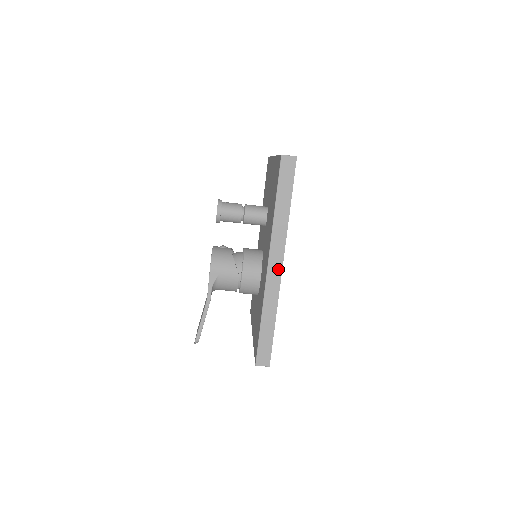
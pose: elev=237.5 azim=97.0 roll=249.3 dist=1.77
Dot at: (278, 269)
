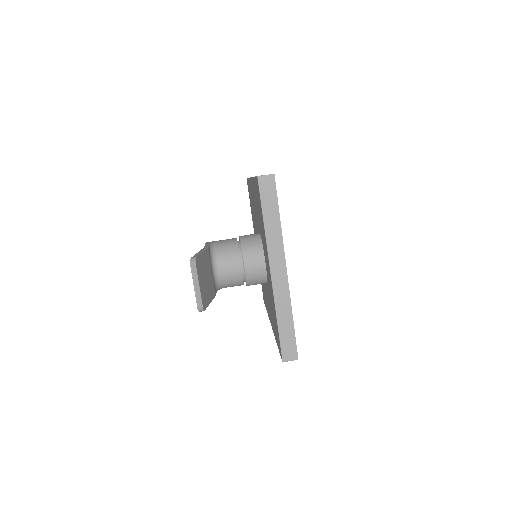
Dot at: occluded
